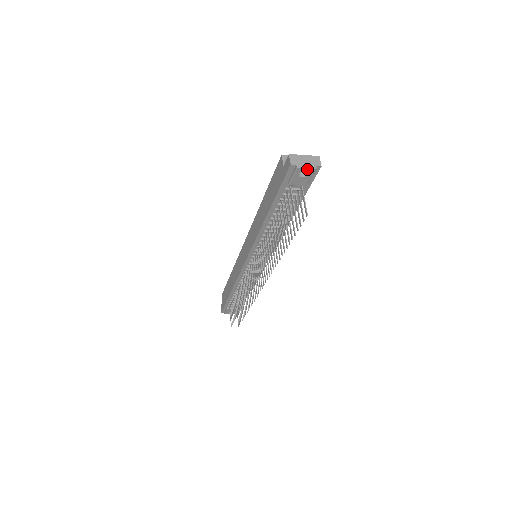
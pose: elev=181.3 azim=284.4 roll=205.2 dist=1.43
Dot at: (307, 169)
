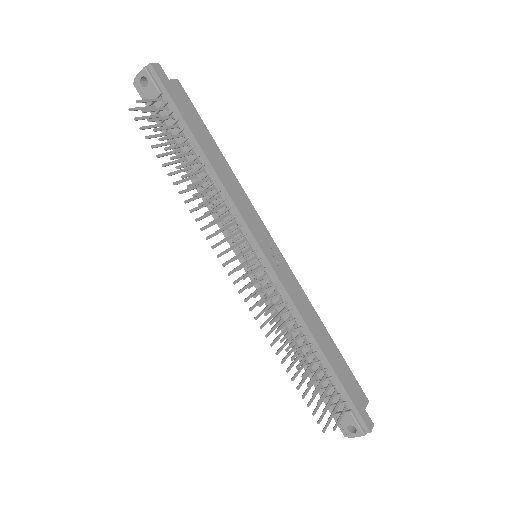
Dot at: (141, 74)
